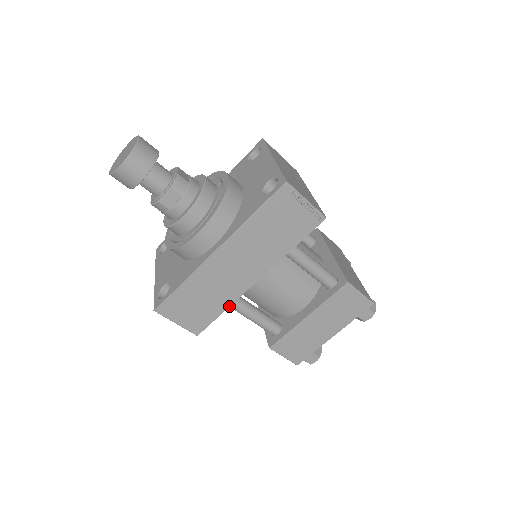
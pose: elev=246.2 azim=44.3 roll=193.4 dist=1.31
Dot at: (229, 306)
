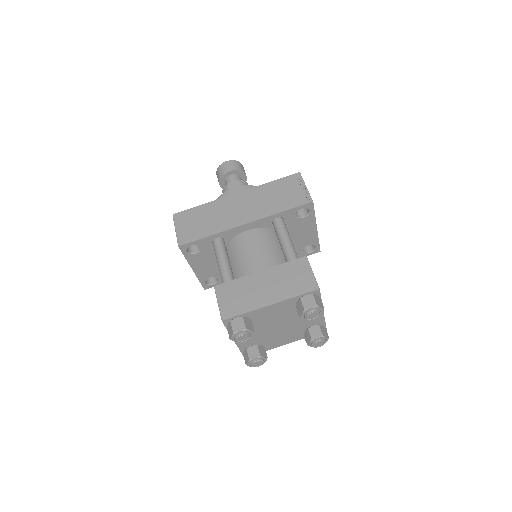
Dot at: (215, 234)
